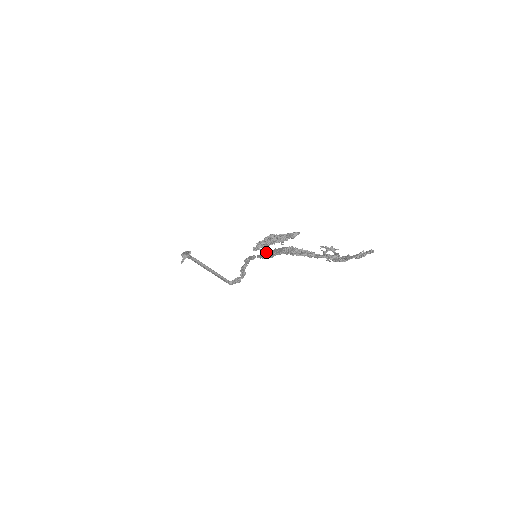
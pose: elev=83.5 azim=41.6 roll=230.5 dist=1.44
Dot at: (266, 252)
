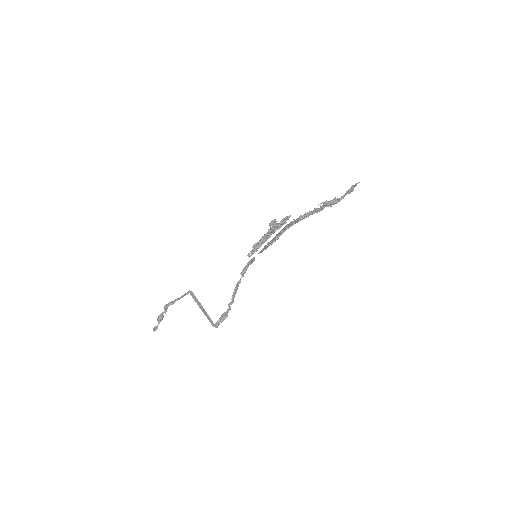
Dot at: (268, 243)
